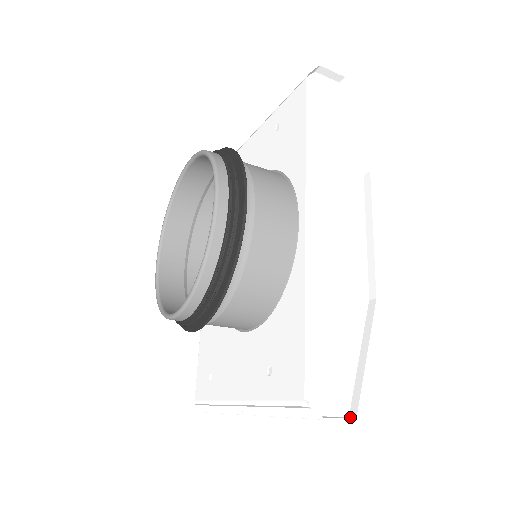
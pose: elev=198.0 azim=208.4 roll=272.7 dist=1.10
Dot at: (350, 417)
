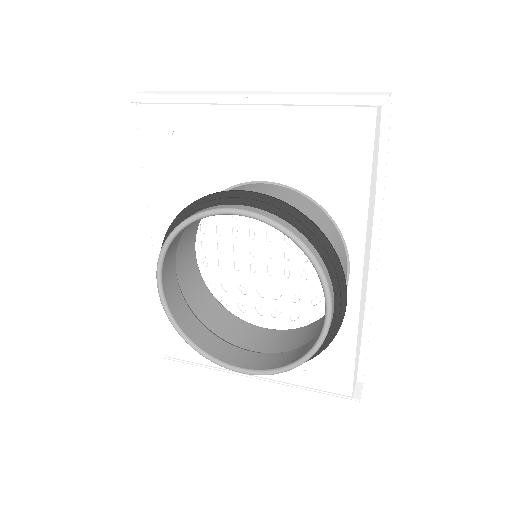
Dot at: (358, 380)
